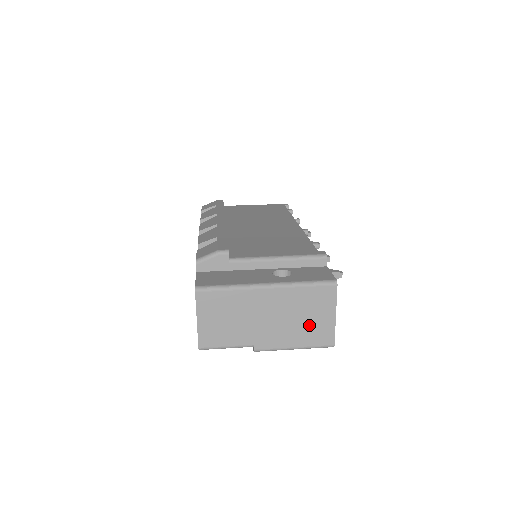
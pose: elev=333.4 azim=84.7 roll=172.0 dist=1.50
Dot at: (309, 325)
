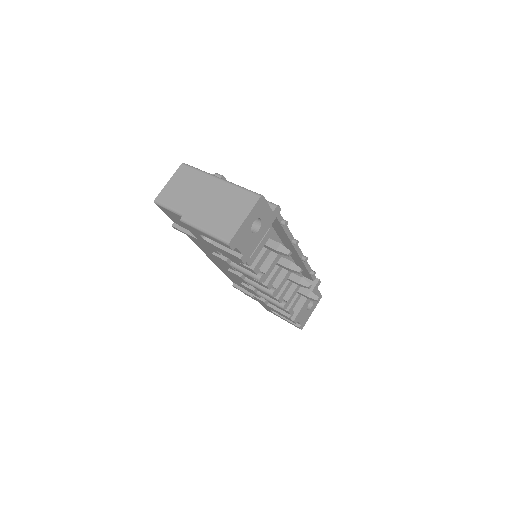
Dot at: (225, 217)
